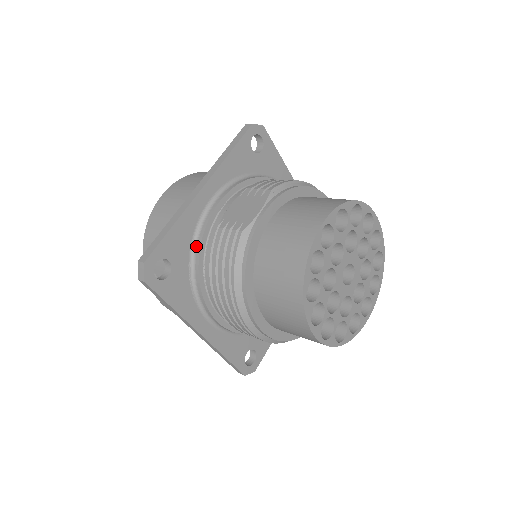
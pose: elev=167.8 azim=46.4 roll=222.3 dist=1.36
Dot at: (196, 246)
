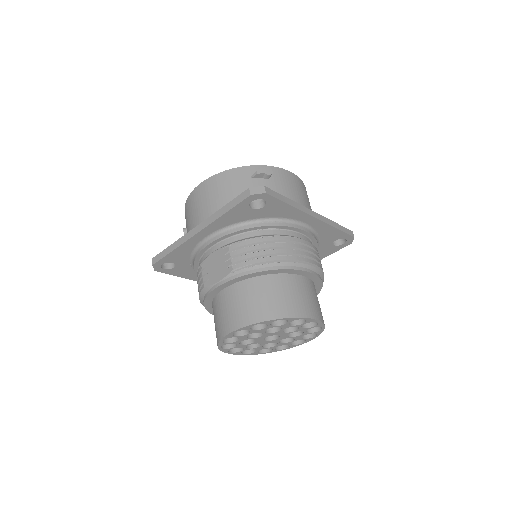
Dot at: (193, 258)
